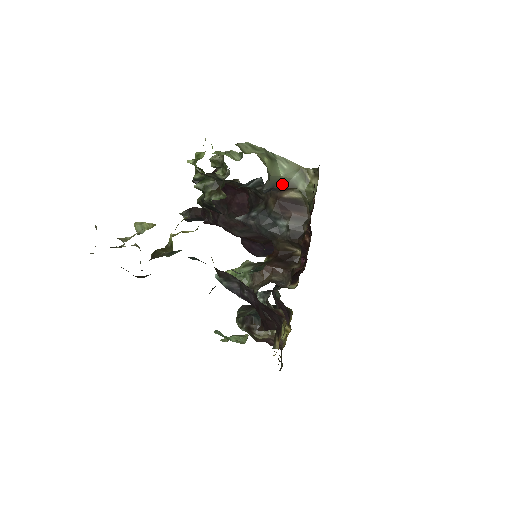
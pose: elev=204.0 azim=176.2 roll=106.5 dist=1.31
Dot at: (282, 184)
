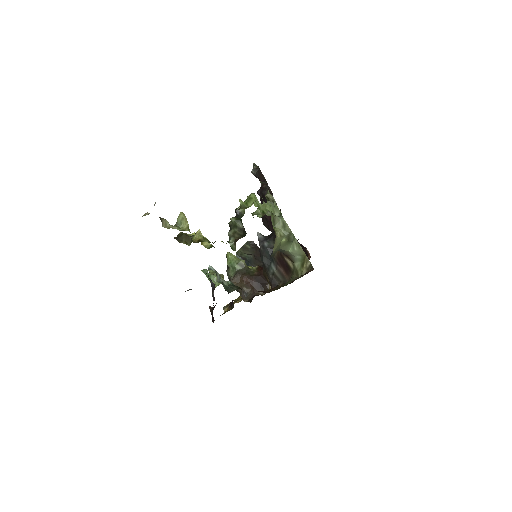
Dot at: (287, 254)
